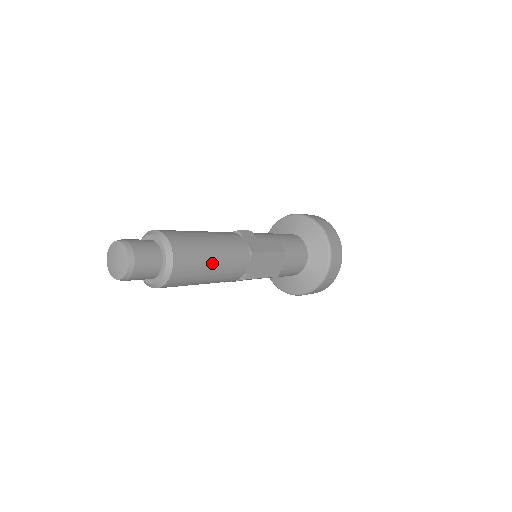
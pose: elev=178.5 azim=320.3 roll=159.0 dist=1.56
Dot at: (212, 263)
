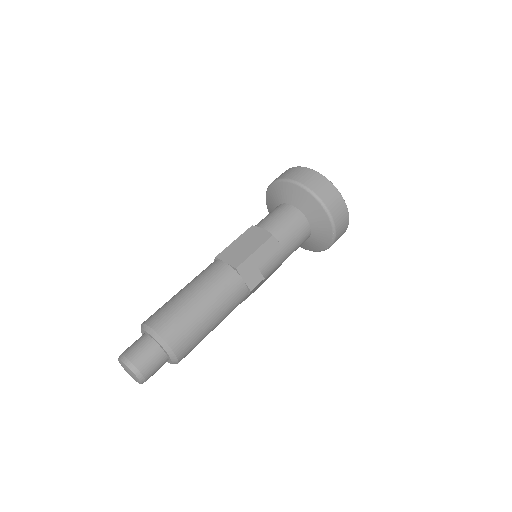
Dot at: occluded
